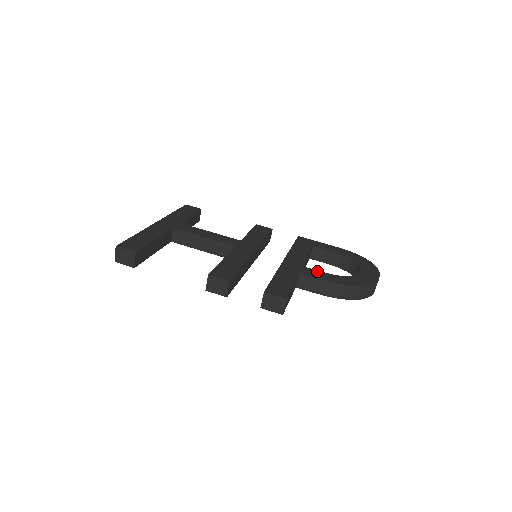
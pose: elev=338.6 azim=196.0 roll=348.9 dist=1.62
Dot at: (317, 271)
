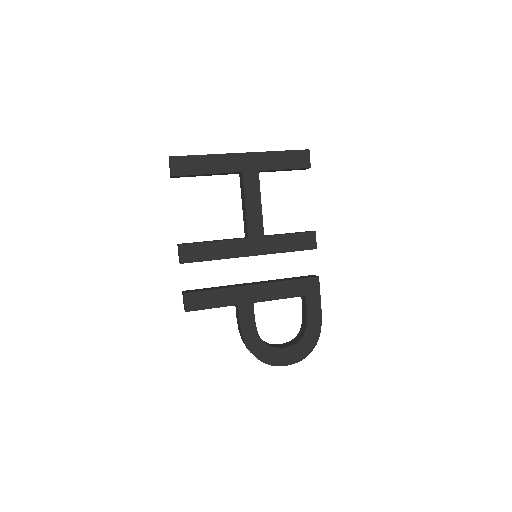
Dot at: (253, 317)
